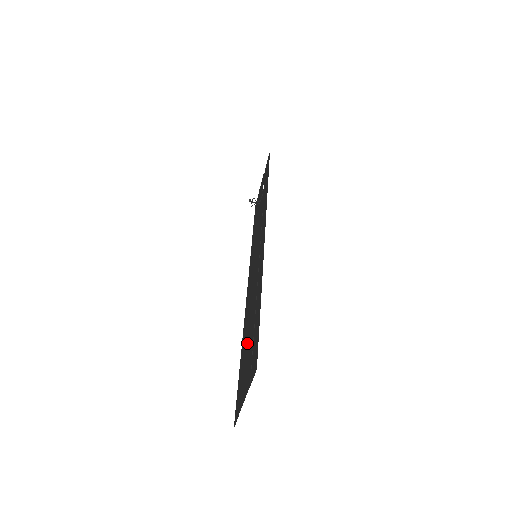
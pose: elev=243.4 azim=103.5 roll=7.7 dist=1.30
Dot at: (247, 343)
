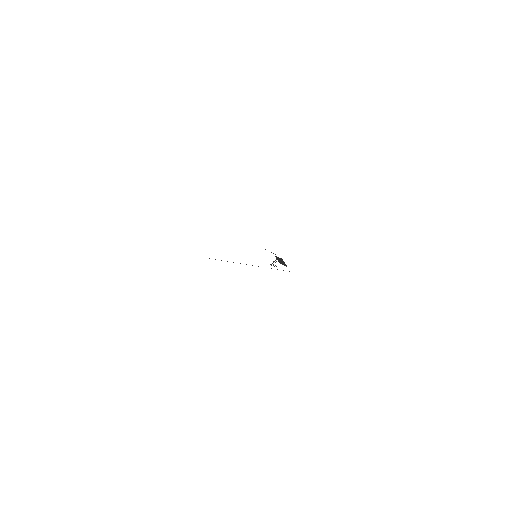
Dot at: occluded
